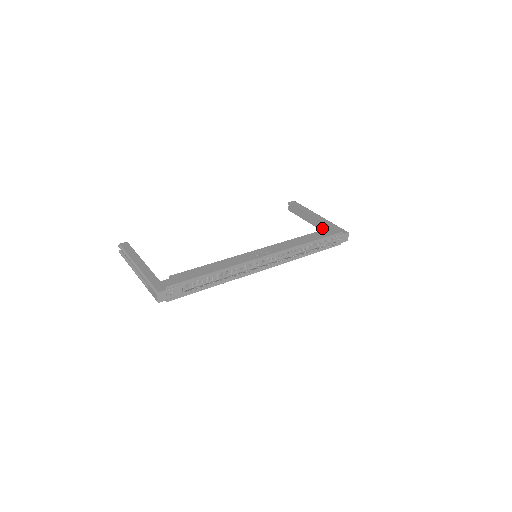
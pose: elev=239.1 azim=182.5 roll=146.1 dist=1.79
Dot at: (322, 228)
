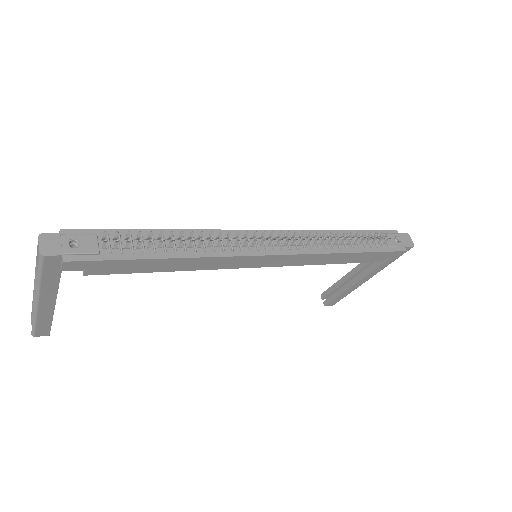
Dot at: (372, 266)
